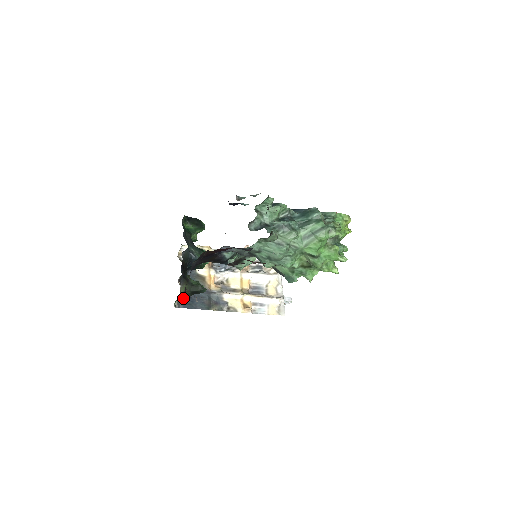
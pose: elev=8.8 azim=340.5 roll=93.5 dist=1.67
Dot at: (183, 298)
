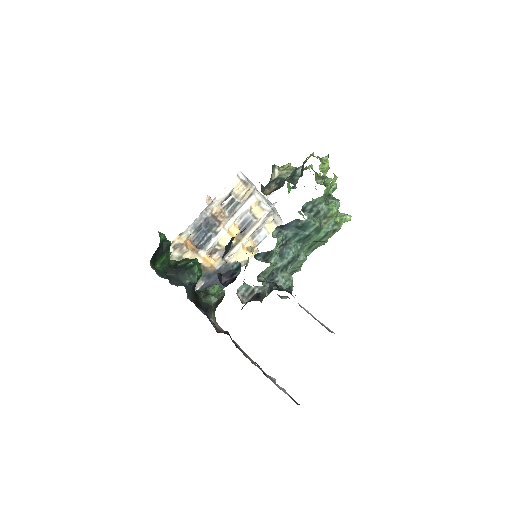
Dot at: occluded
